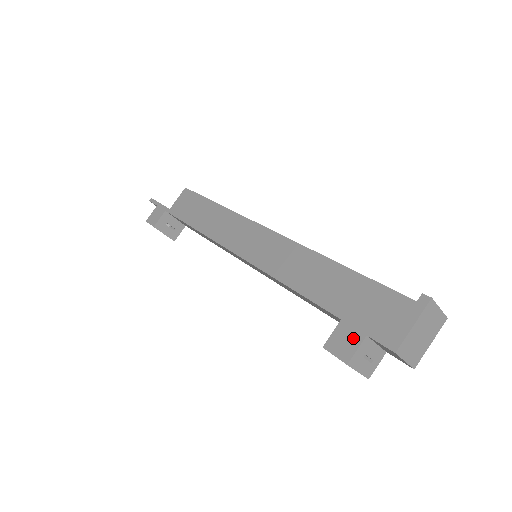
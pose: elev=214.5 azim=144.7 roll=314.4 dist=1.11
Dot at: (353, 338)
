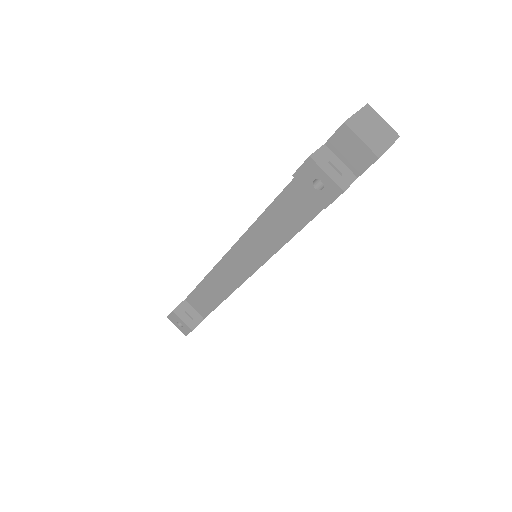
Dot at: occluded
